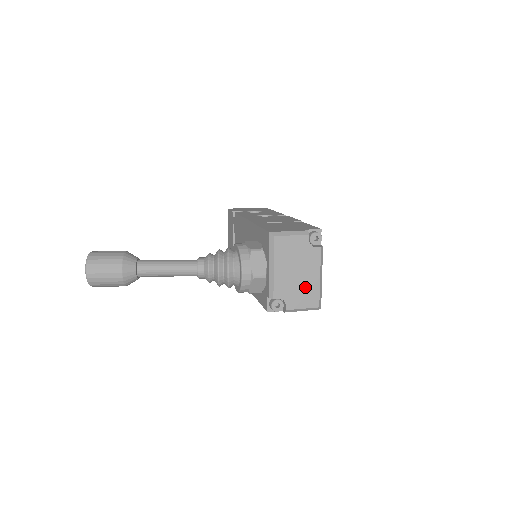
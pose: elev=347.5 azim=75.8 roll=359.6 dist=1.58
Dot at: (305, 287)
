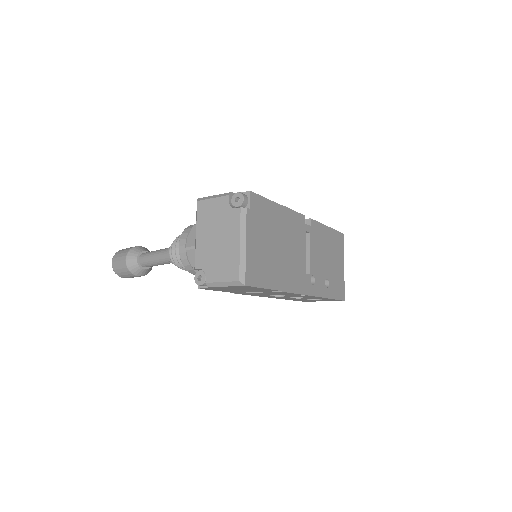
Dot at: (225, 256)
